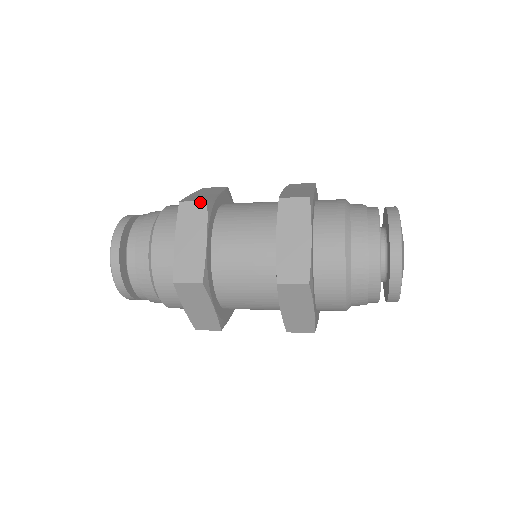
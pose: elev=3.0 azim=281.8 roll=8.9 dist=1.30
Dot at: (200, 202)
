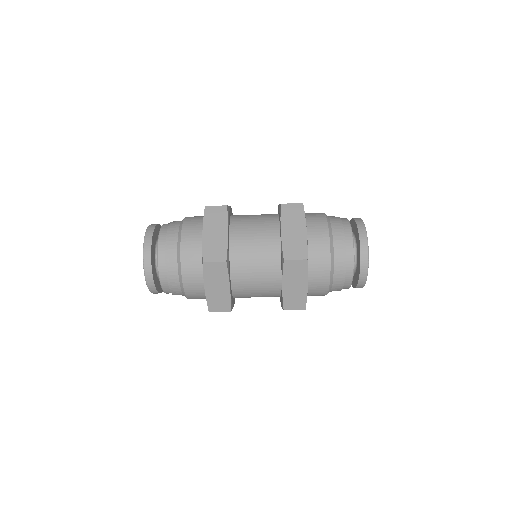
Dot at: (221, 206)
